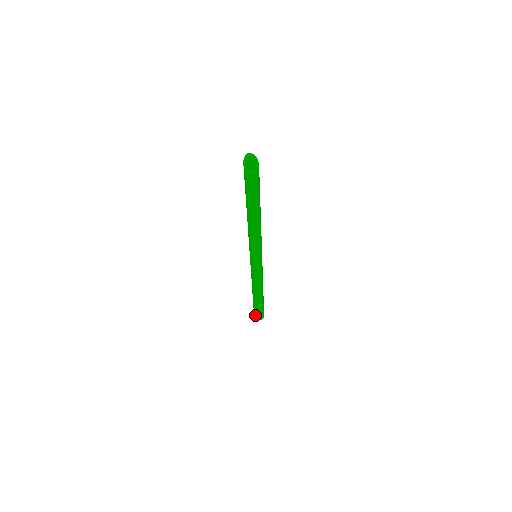
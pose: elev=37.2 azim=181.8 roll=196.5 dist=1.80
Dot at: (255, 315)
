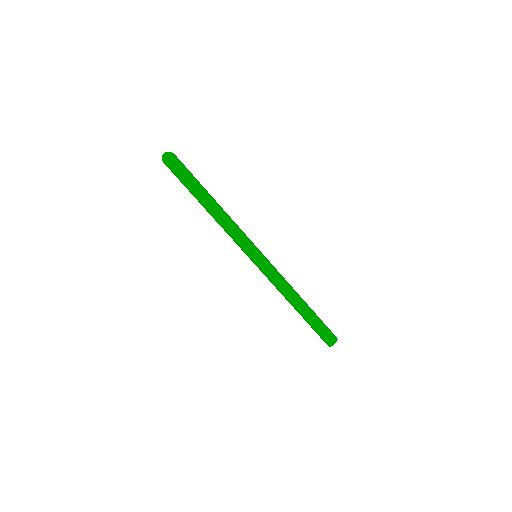
Dot at: (324, 341)
